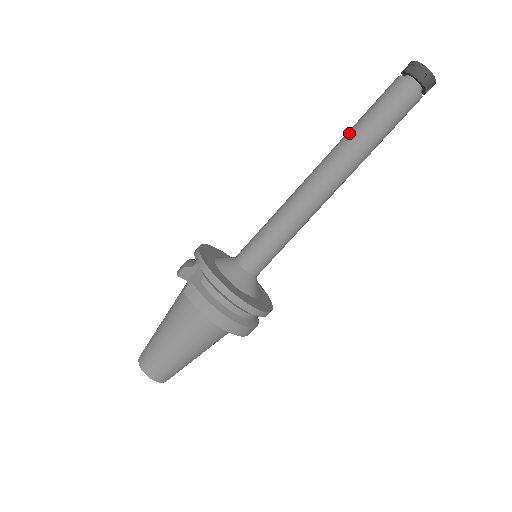
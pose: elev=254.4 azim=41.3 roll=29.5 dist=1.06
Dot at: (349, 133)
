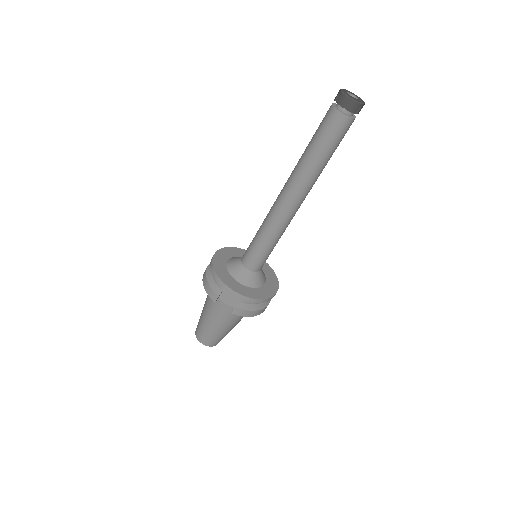
Dot at: (308, 165)
